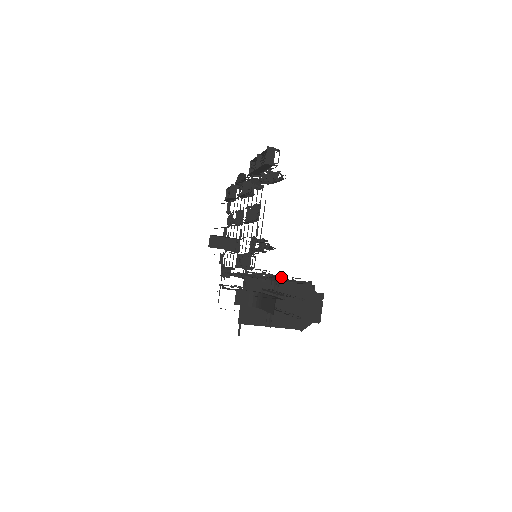
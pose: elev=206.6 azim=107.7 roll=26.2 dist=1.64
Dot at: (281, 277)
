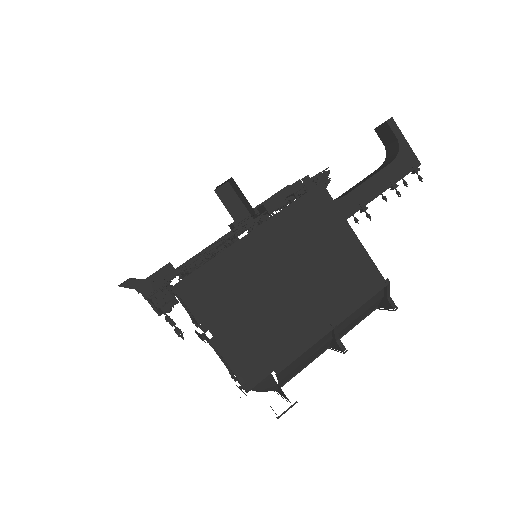
Dot at: occluded
